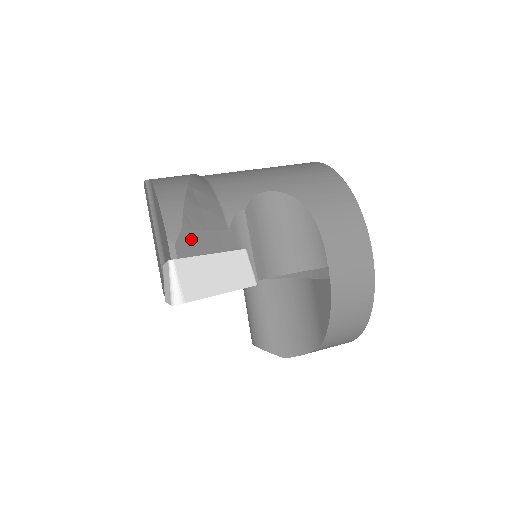
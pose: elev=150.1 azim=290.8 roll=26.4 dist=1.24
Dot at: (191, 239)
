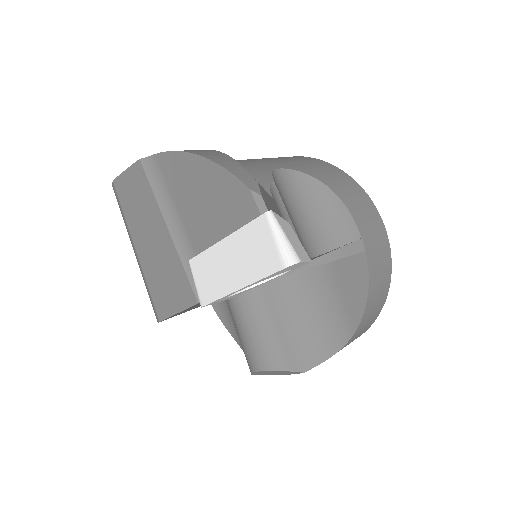
Dot at: (265, 196)
